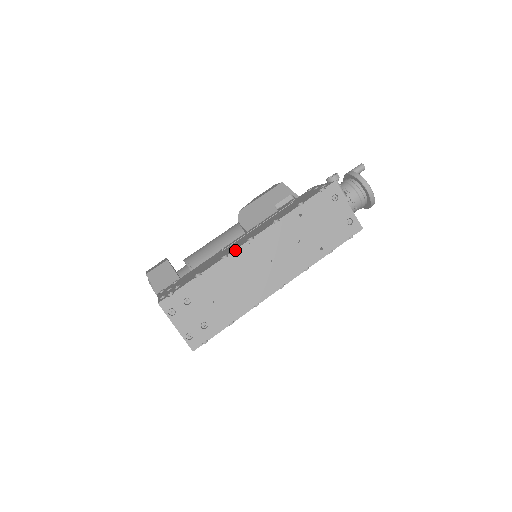
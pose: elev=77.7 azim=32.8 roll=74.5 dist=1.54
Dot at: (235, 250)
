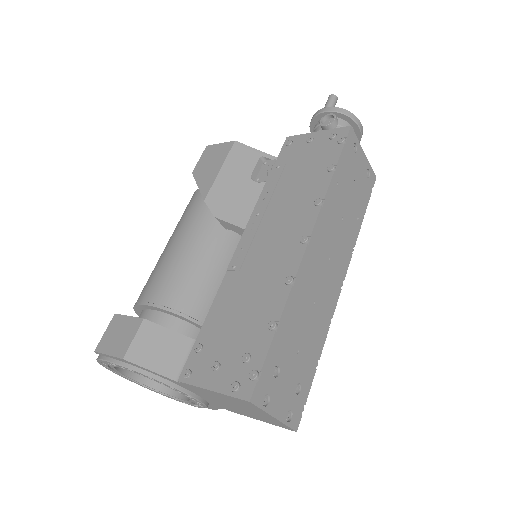
Dot at: (300, 265)
